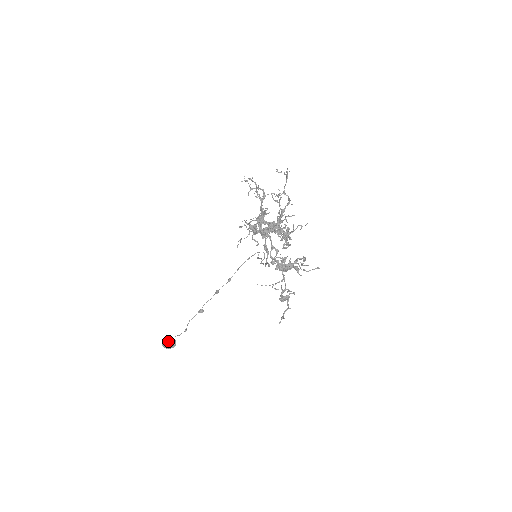
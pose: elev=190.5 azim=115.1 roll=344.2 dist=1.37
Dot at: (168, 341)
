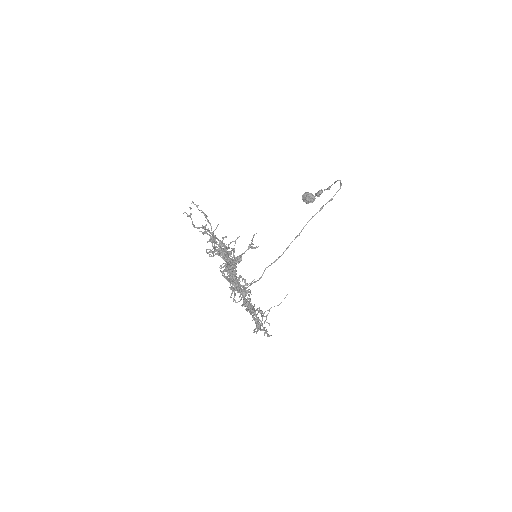
Dot at: (304, 198)
